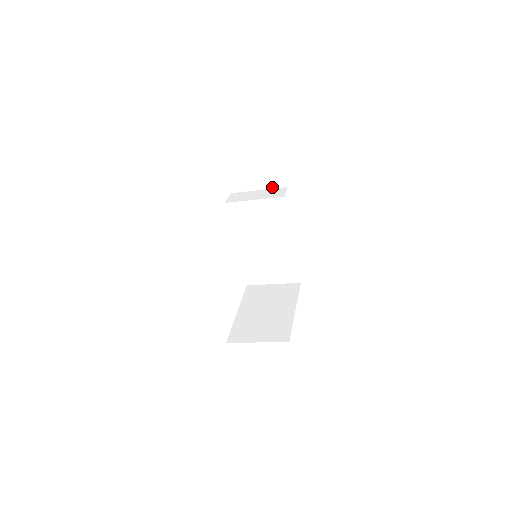
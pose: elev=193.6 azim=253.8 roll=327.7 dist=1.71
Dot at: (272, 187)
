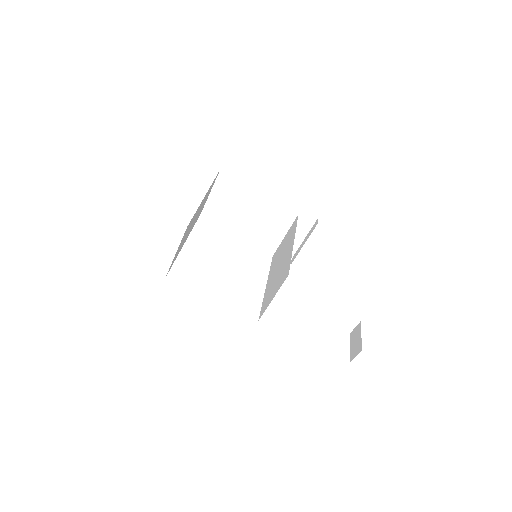
Dot at: occluded
